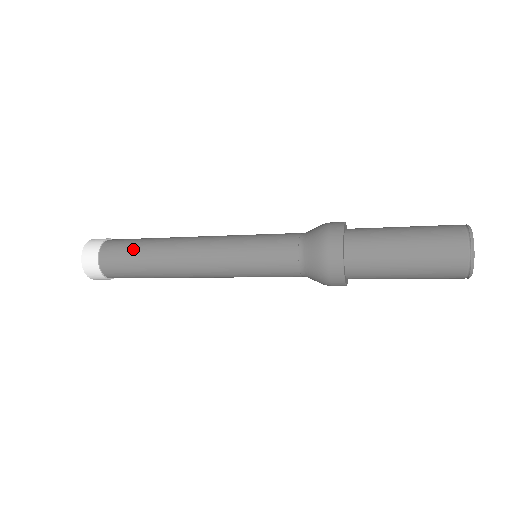
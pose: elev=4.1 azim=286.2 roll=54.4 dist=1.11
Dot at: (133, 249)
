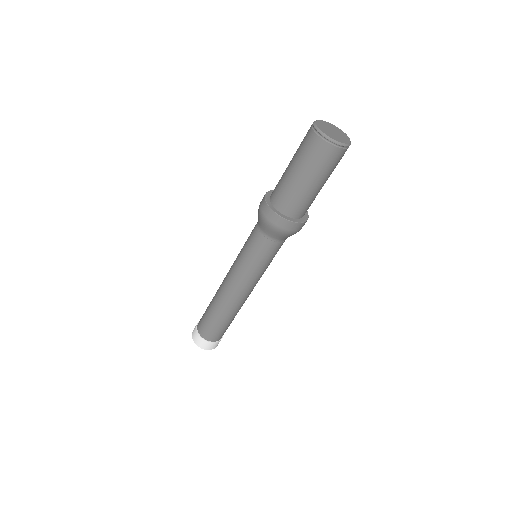
Dot at: (207, 308)
